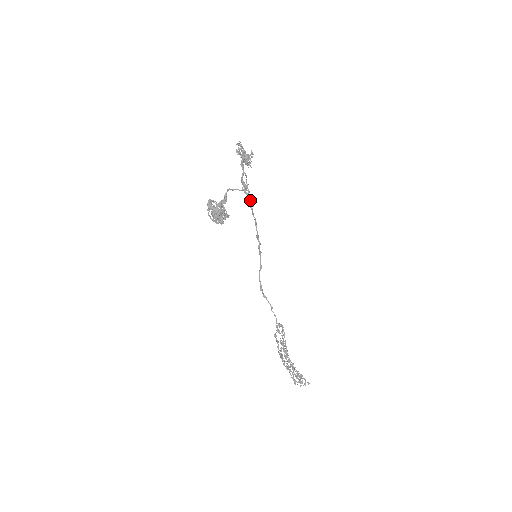
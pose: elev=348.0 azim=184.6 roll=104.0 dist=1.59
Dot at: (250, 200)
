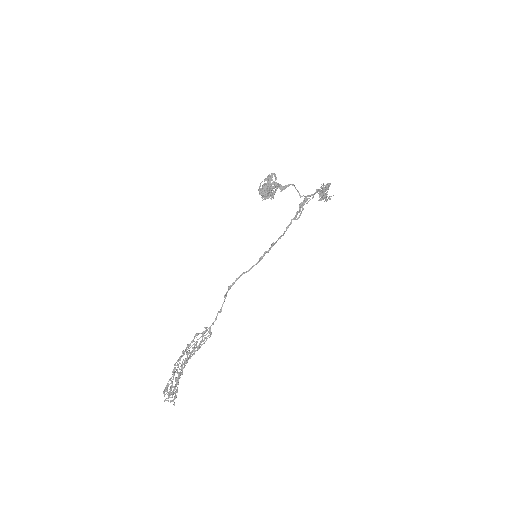
Dot at: (298, 211)
